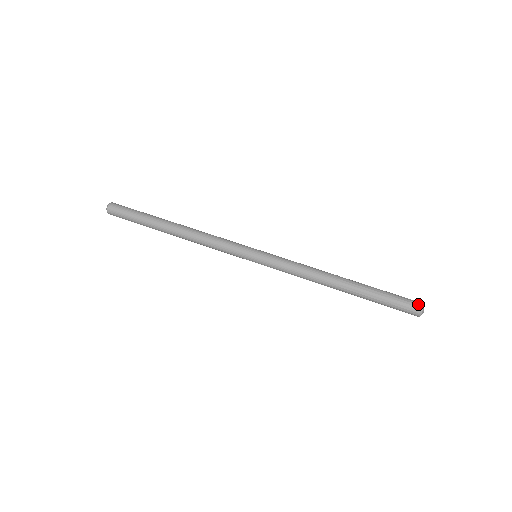
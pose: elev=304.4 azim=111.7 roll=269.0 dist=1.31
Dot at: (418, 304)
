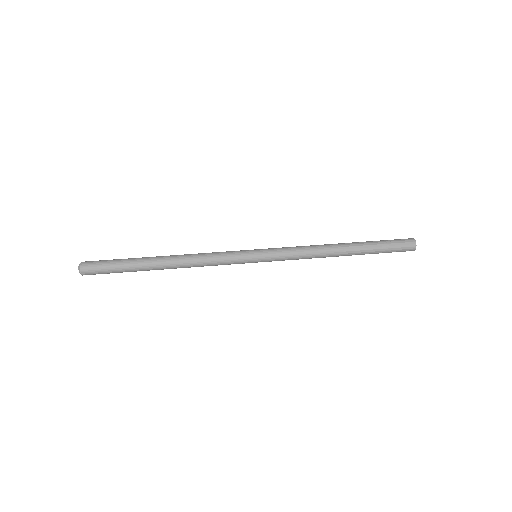
Dot at: (411, 241)
